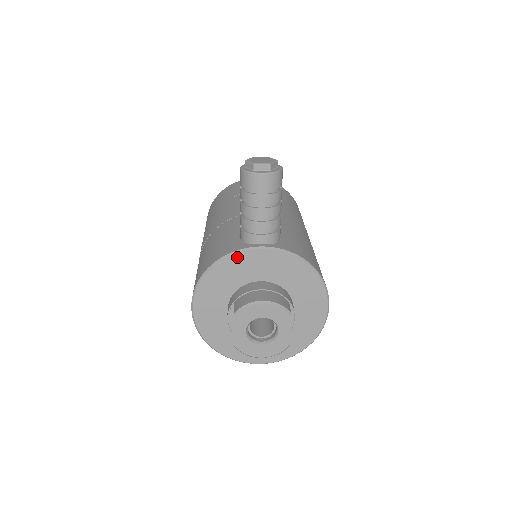
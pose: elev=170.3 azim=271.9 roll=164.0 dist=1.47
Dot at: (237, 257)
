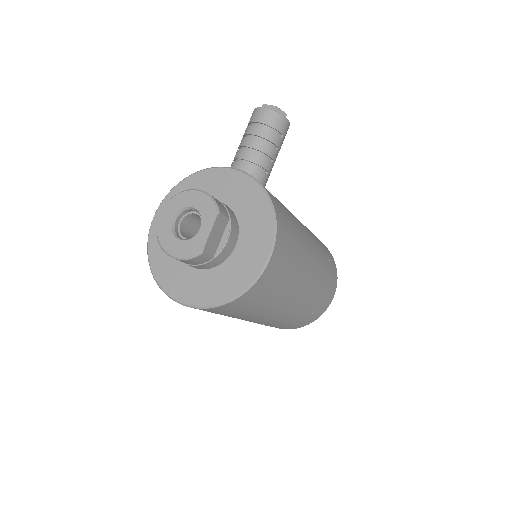
Dot at: (211, 172)
